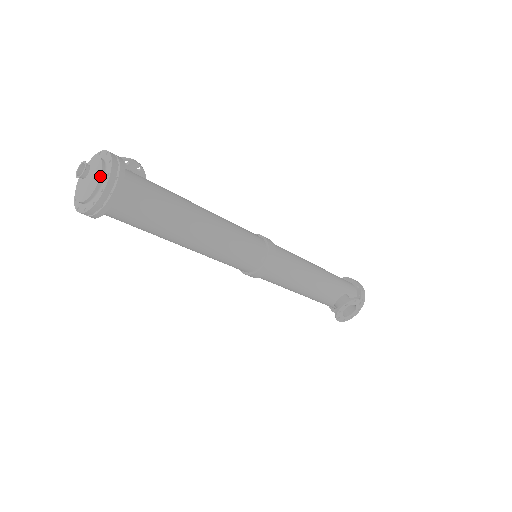
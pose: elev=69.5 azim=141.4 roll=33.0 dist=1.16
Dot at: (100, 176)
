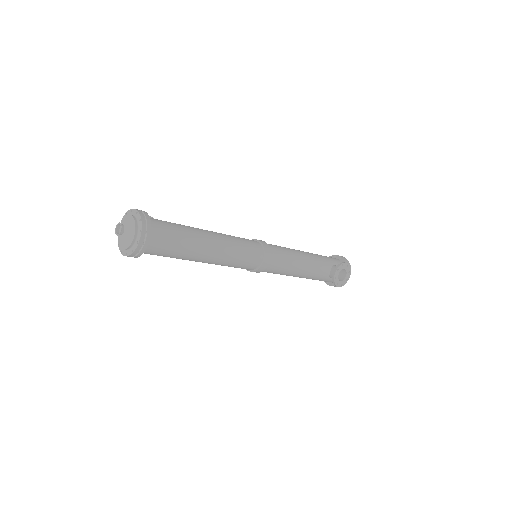
Dot at: (135, 224)
